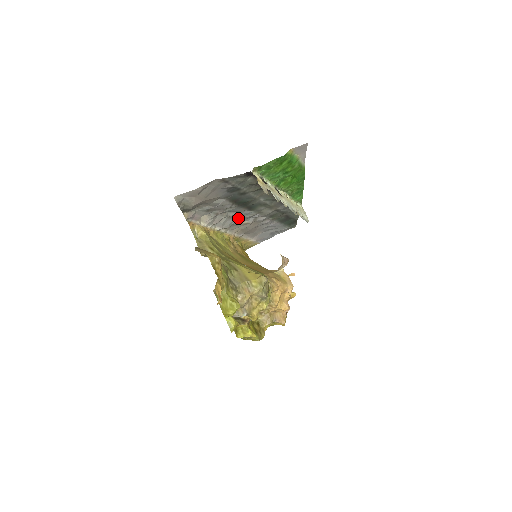
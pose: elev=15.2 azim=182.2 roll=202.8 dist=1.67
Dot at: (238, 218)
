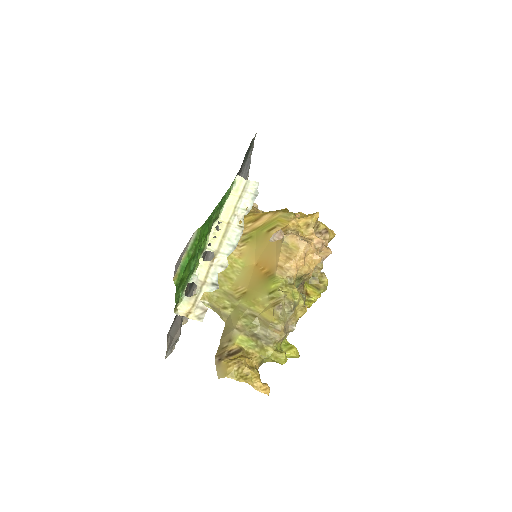
Dot at: occluded
